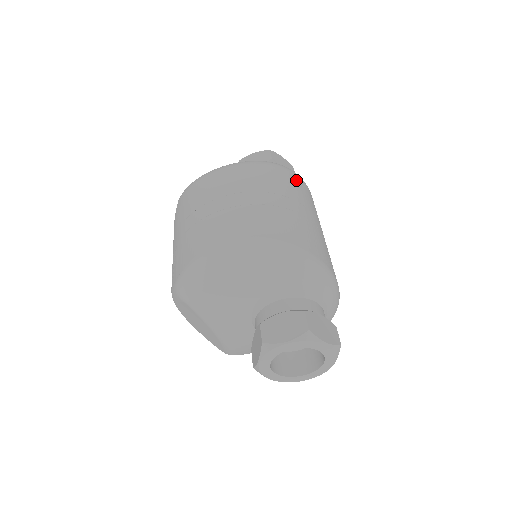
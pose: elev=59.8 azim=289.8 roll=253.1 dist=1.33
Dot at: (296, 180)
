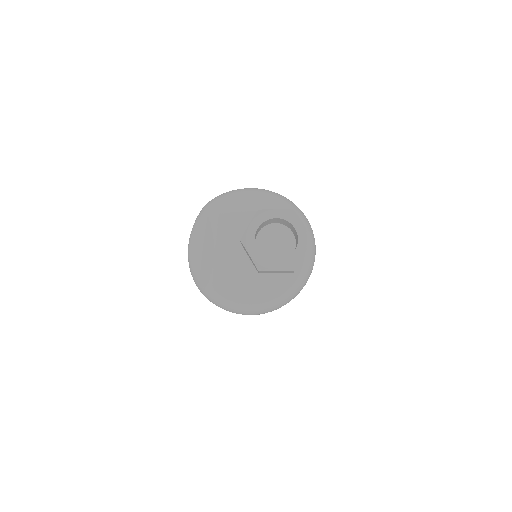
Dot at: occluded
